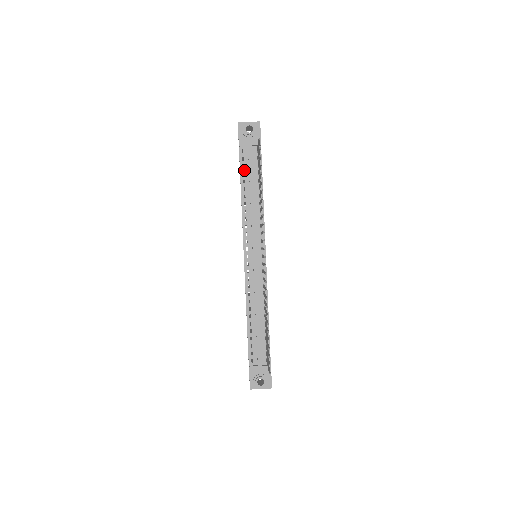
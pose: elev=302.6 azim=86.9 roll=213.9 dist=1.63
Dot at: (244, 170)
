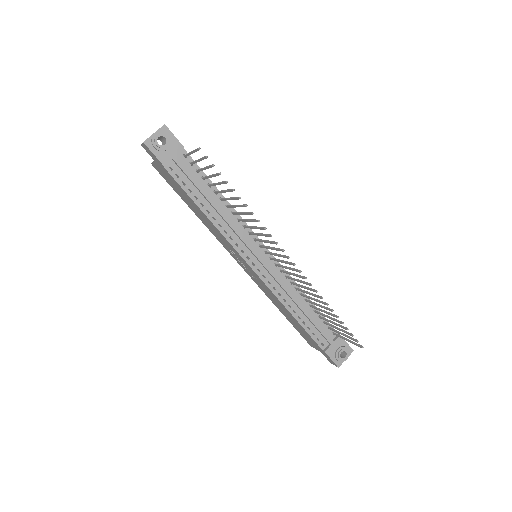
Dot at: (187, 186)
